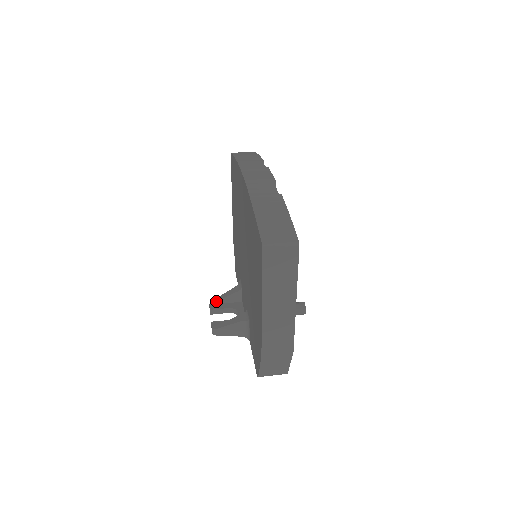
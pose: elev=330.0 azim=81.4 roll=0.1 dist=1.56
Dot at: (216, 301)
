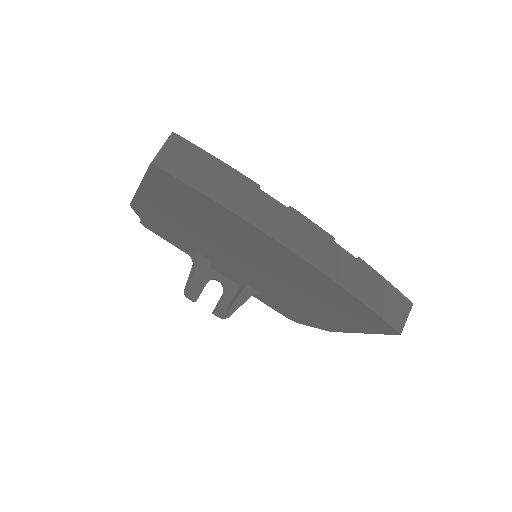
Dot at: (192, 290)
